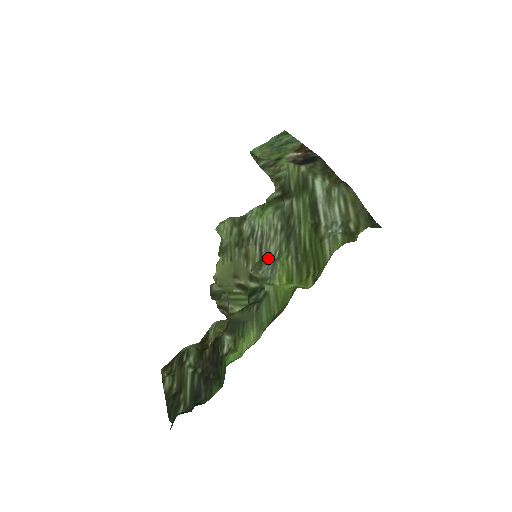
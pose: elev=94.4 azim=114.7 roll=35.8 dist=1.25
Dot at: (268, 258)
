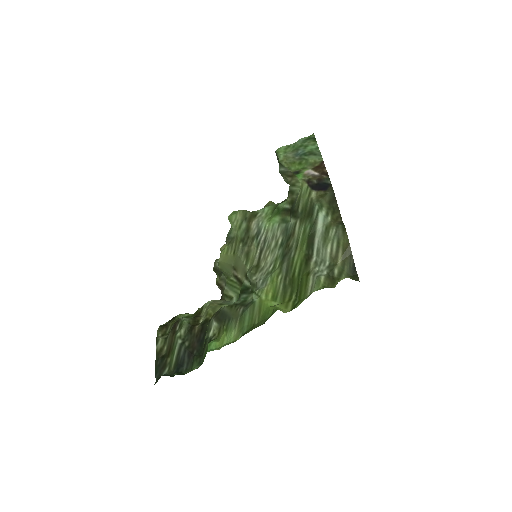
Dot at: (263, 267)
